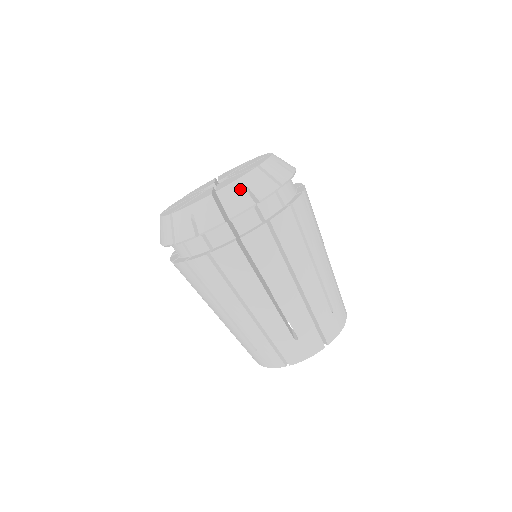
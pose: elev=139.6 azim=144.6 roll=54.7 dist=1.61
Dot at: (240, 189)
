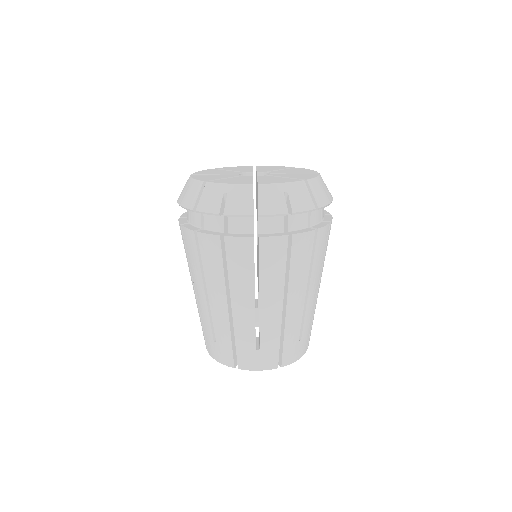
Dot at: (220, 193)
